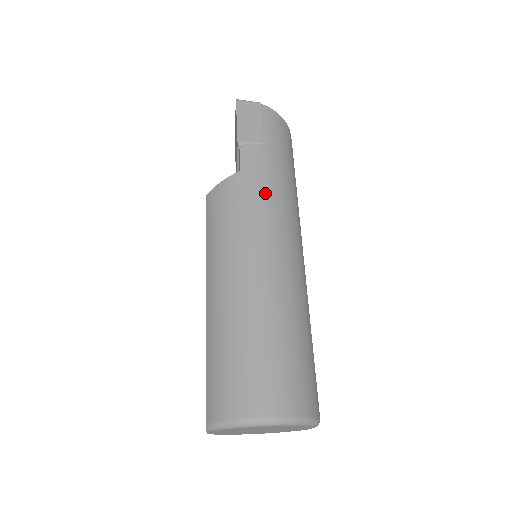
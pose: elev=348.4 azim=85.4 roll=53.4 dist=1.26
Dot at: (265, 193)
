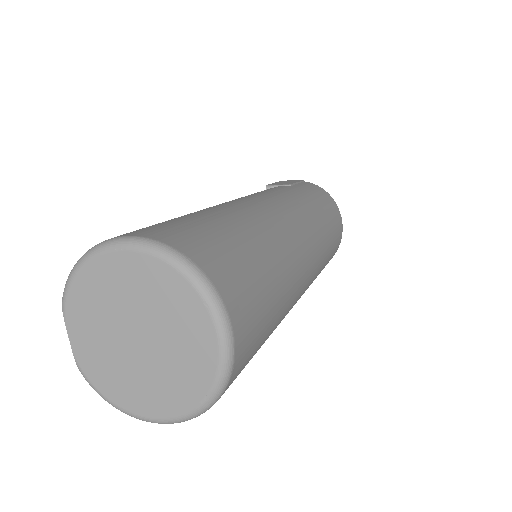
Dot at: (272, 192)
